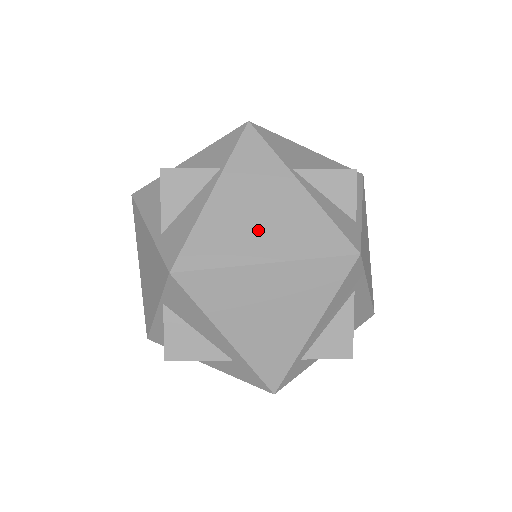
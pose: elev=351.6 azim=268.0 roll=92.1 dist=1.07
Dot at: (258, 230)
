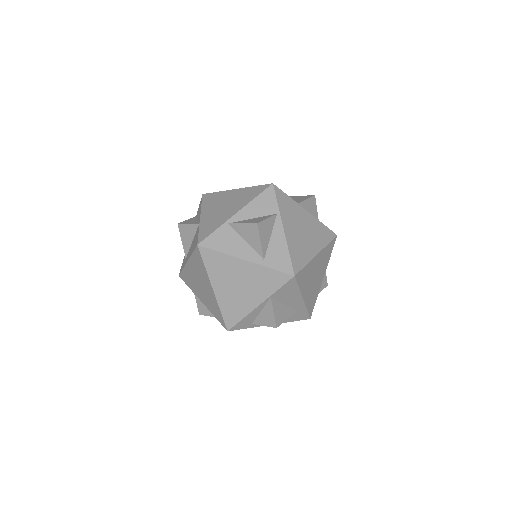
Dot at: (307, 240)
